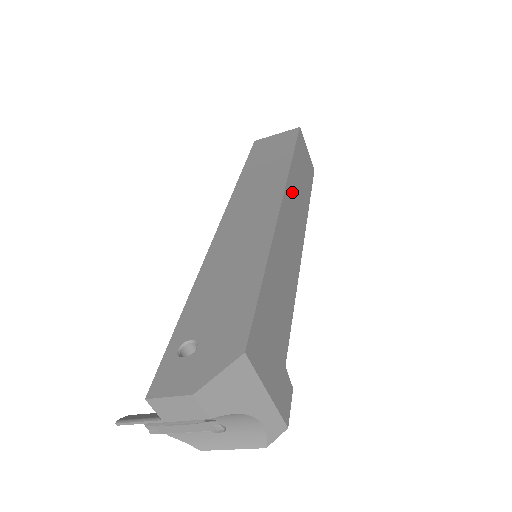
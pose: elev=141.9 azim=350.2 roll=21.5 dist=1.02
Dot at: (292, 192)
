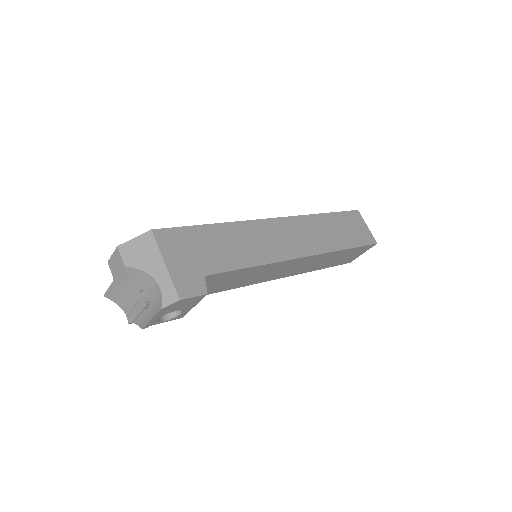
Dot at: (304, 225)
